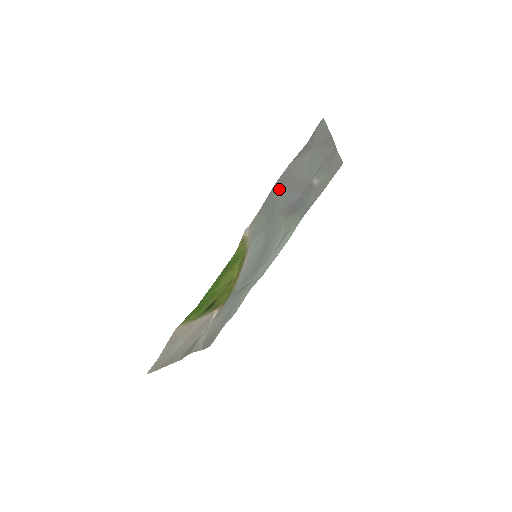
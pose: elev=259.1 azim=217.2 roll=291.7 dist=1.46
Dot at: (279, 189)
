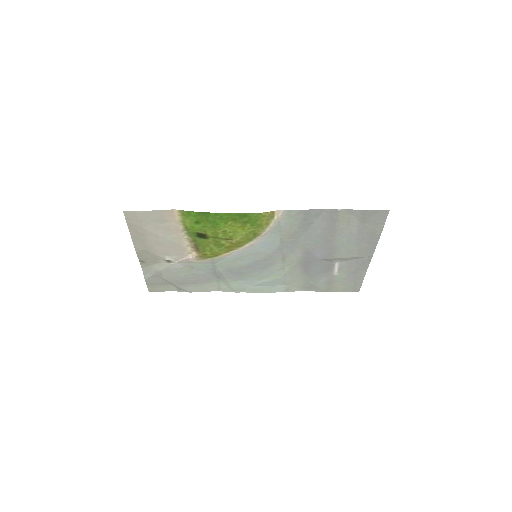
Dot at: (322, 220)
